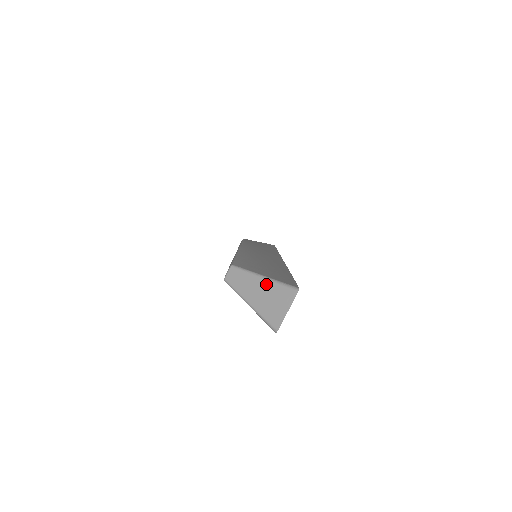
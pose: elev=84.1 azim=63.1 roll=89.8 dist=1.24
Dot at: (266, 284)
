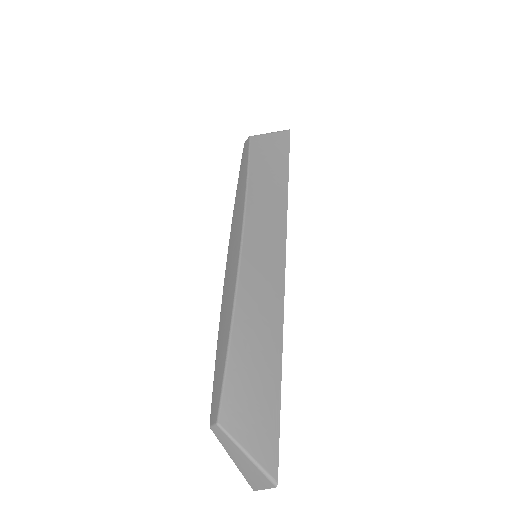
Dot at: (248, 462)
